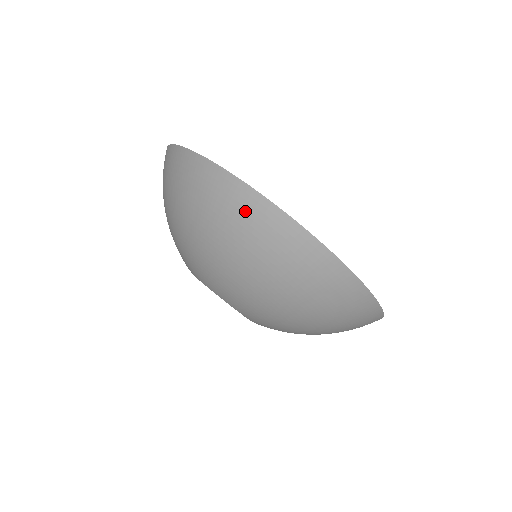
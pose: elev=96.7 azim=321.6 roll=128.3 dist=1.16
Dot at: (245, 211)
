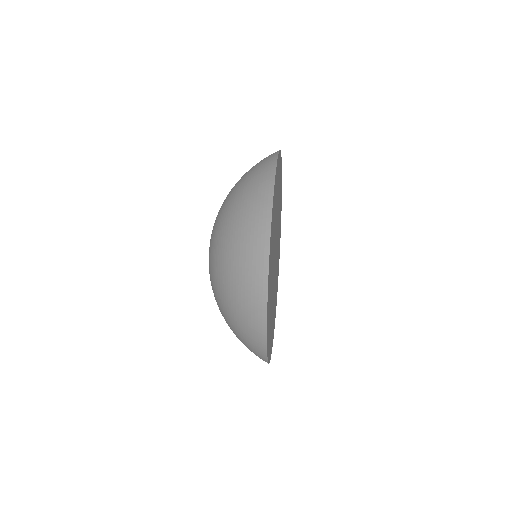
Dot at: occluded
